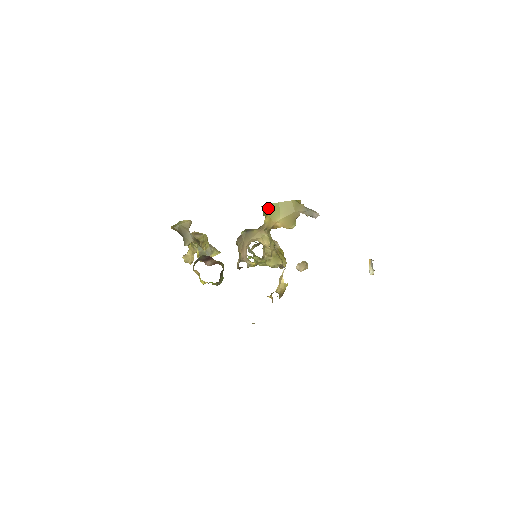
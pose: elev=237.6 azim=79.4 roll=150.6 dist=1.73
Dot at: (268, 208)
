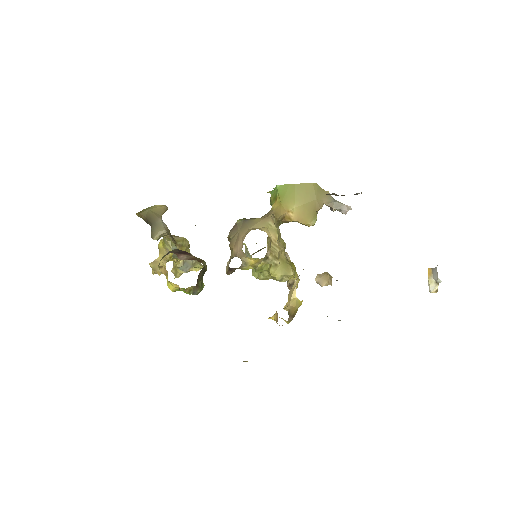
Dot at: (278, 190)
